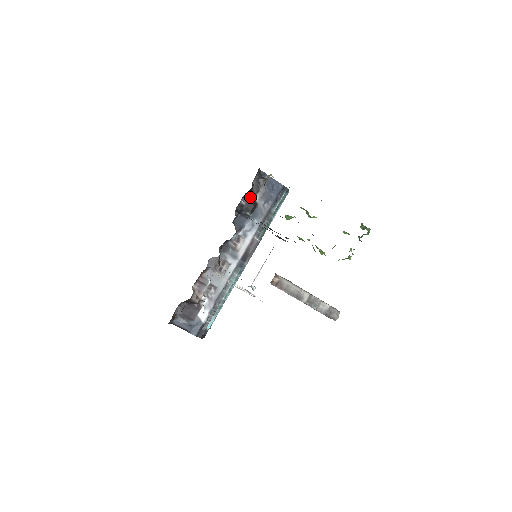
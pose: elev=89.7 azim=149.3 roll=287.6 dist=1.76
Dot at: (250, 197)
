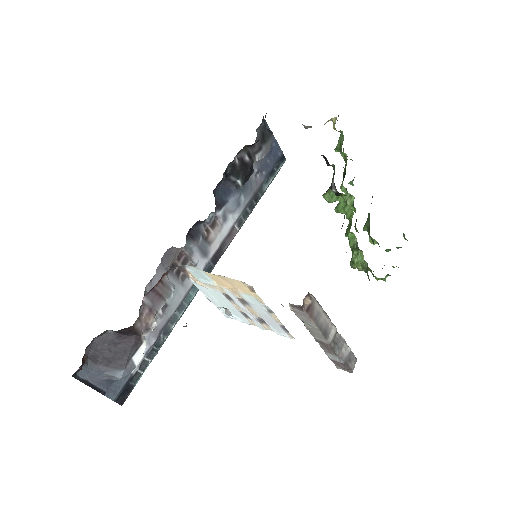
Dot at: (248, 154)
